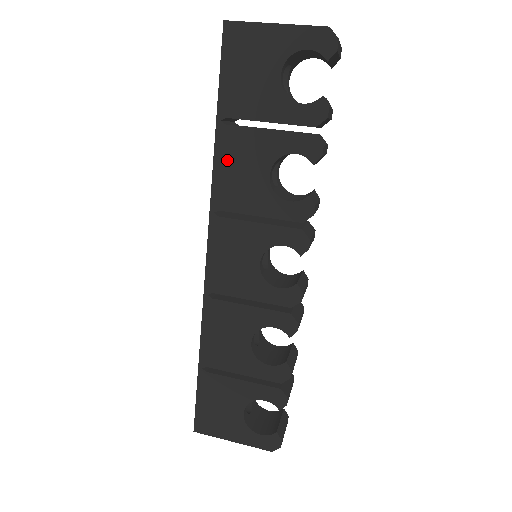
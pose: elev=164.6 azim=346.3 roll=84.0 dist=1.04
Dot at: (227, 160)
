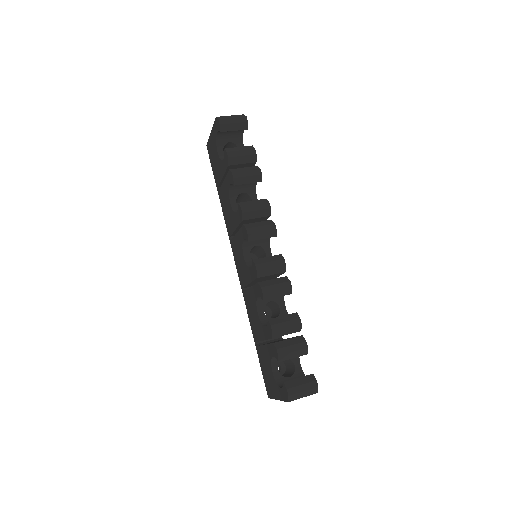
Dot at: (224, 208)
